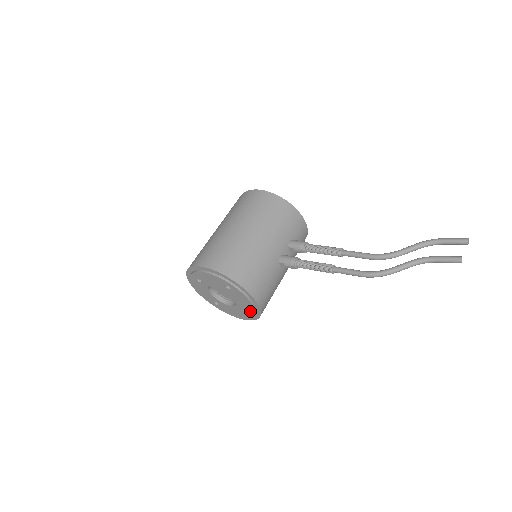
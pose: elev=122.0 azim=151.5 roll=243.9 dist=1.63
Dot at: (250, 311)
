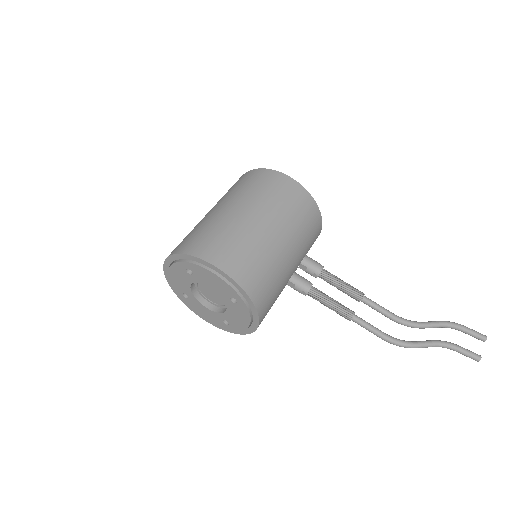
Dot at: (235, 326)
